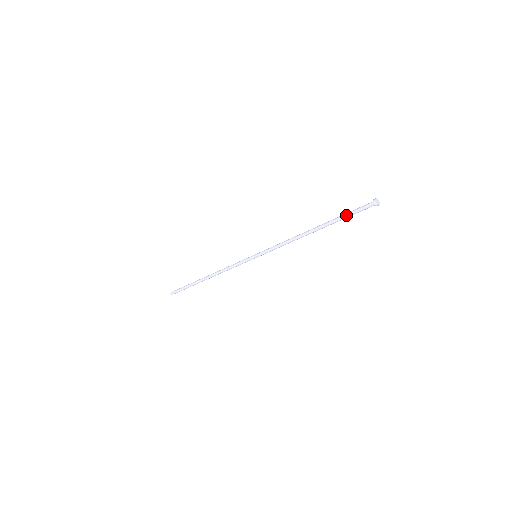
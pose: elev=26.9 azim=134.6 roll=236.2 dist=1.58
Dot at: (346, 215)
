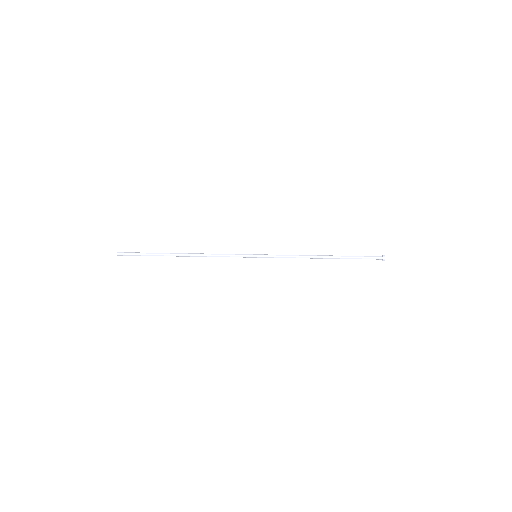
Dot at: occluded
